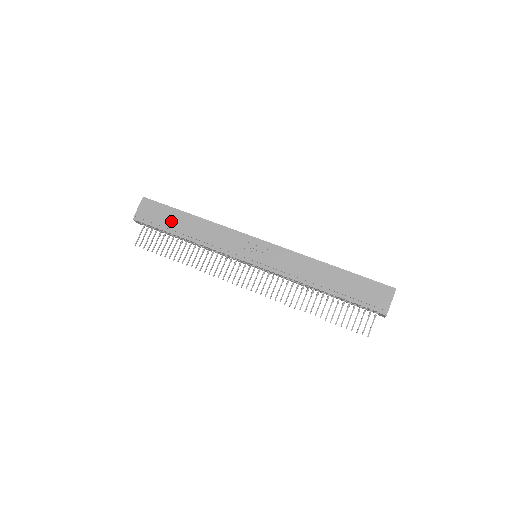
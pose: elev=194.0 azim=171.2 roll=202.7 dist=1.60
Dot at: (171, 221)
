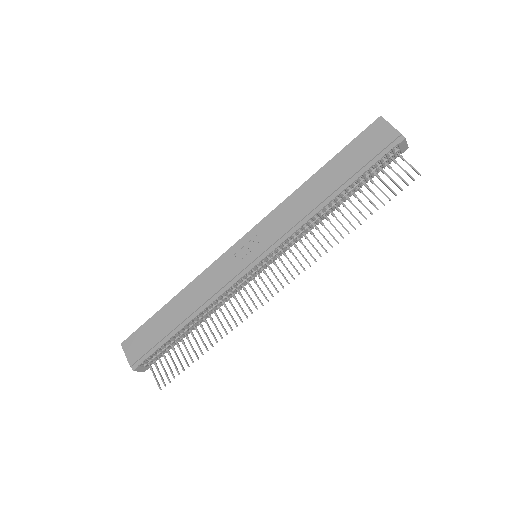
Dot at: (161, 328)
